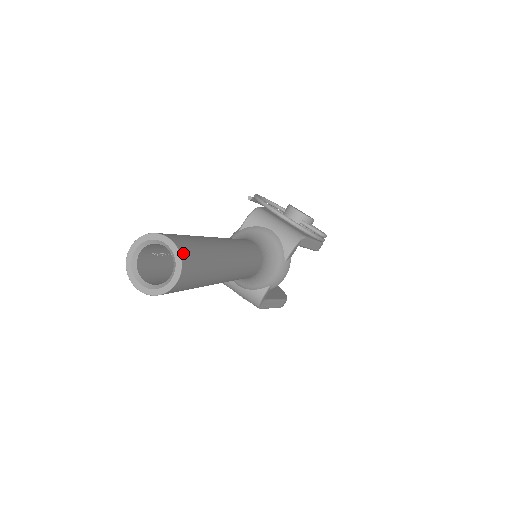
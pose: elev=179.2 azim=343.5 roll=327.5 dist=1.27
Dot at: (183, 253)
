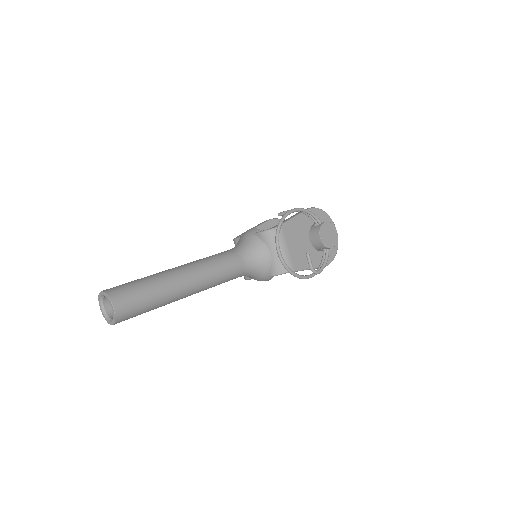
Dot at: (119, 317)
